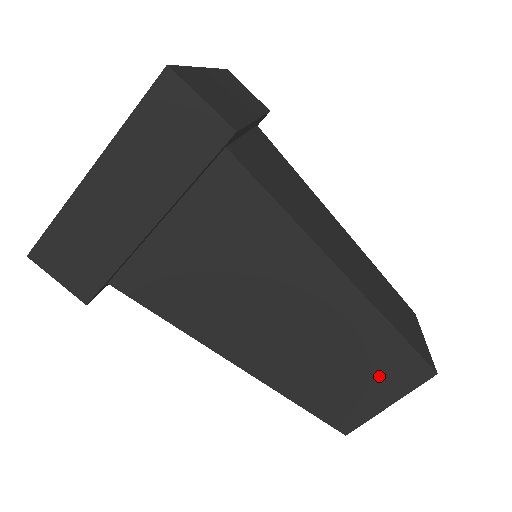
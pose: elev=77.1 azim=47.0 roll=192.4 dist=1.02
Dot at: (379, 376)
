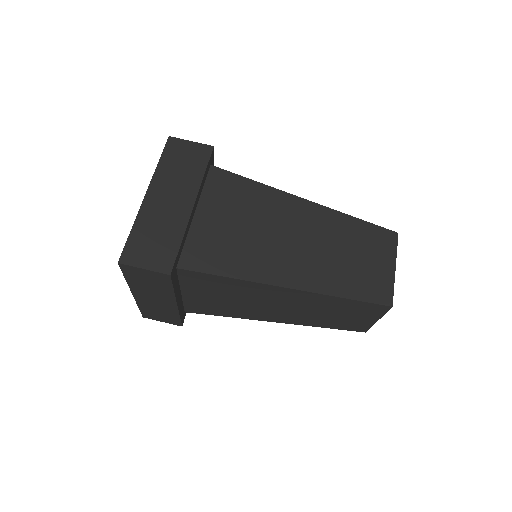
Dot at: (357, 313)
